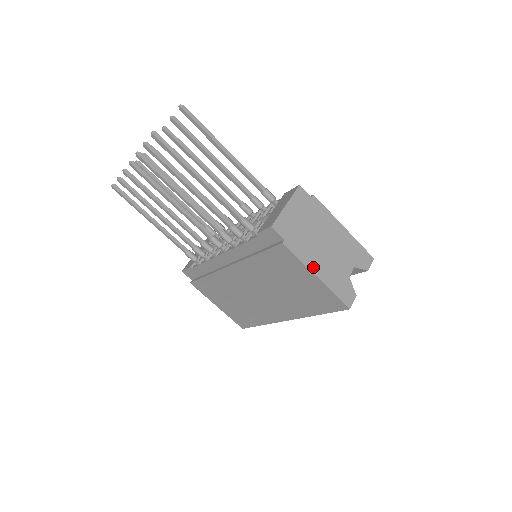
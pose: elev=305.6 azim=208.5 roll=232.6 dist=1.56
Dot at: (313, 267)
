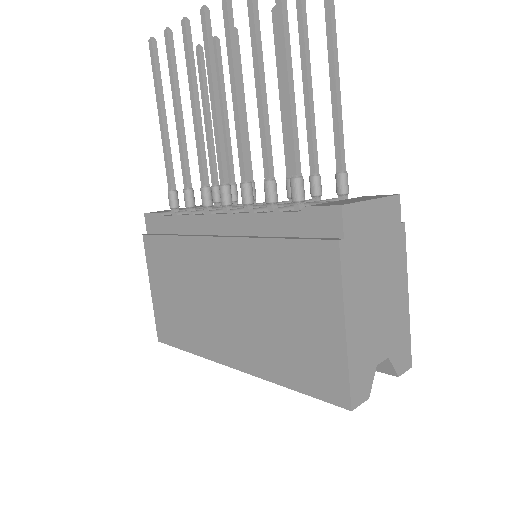
Dot at: (350, 310)
